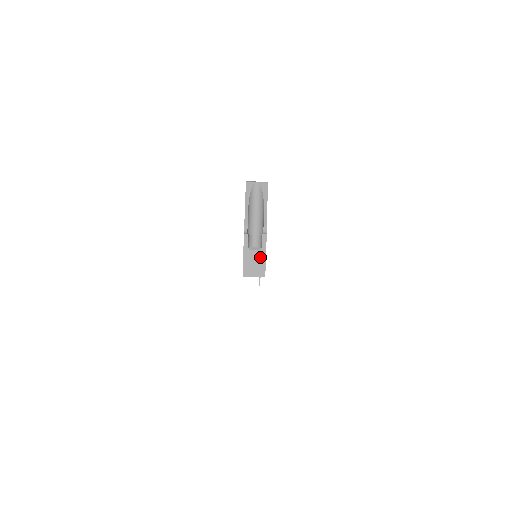
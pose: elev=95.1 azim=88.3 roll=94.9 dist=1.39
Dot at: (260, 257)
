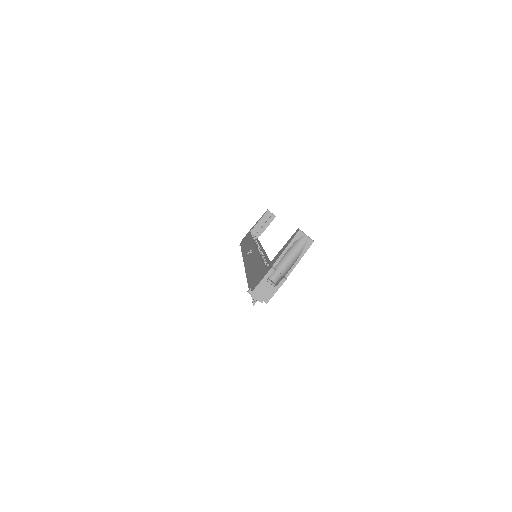
Dot at: (270, 291)
